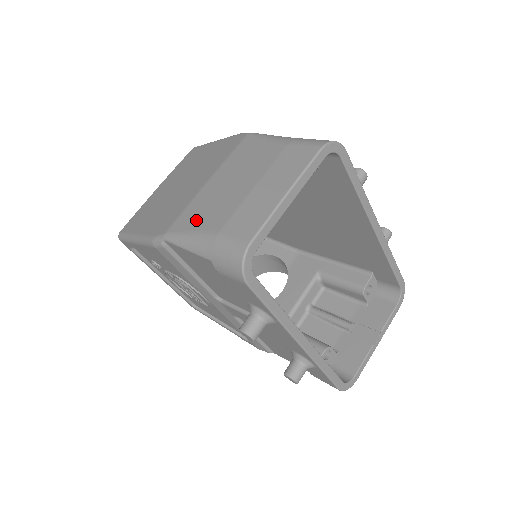
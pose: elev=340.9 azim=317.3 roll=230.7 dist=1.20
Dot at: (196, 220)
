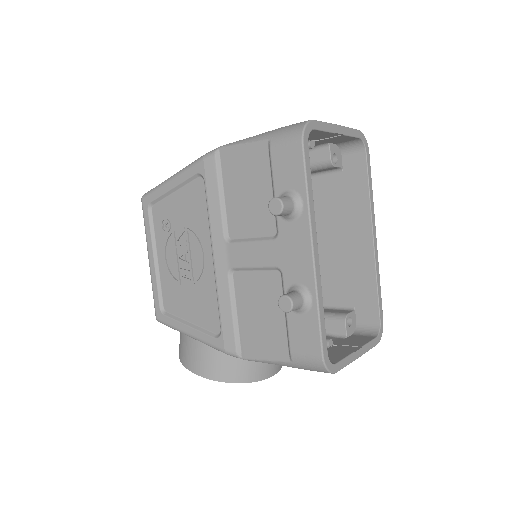
Dot at: occluded
